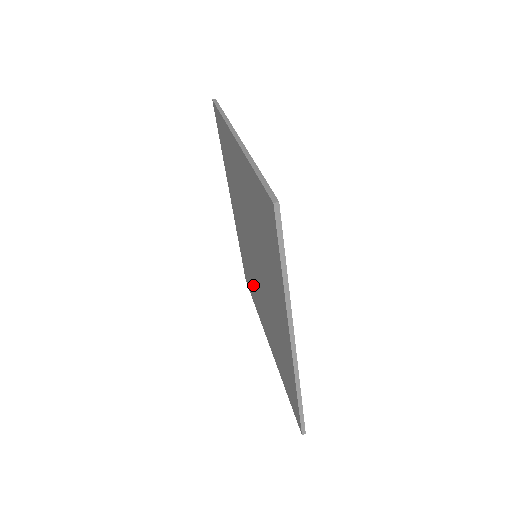
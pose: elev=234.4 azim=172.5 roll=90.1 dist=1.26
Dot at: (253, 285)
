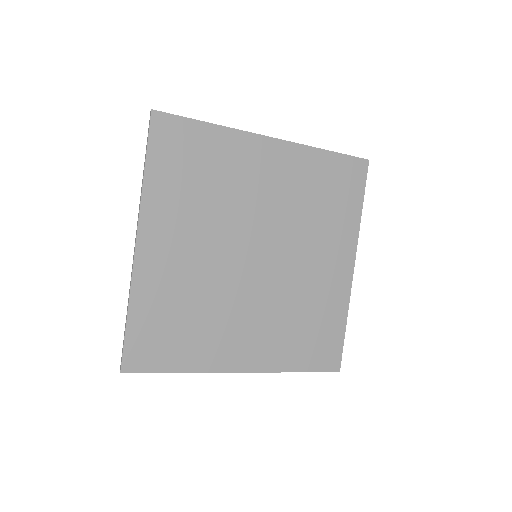
Dot at: (321, 221)
